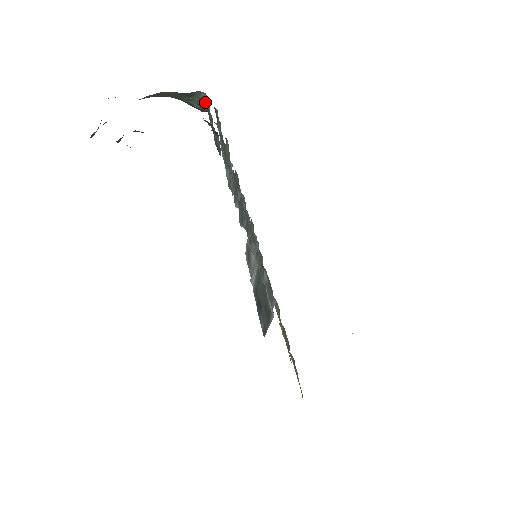
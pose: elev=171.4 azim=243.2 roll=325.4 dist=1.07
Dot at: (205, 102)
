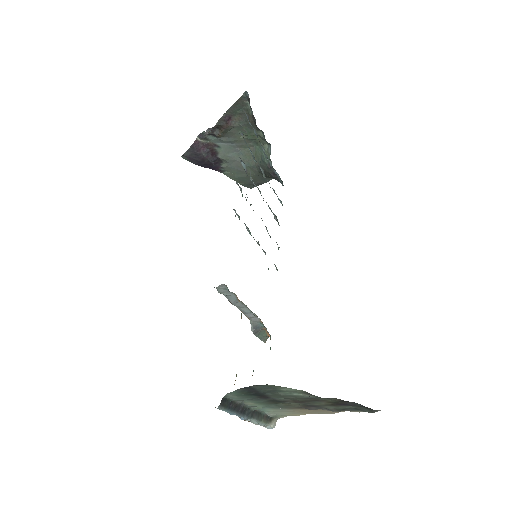
Dot at: (270, 154)
